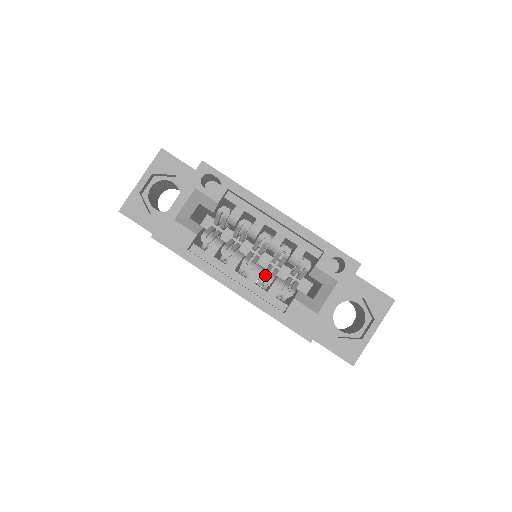
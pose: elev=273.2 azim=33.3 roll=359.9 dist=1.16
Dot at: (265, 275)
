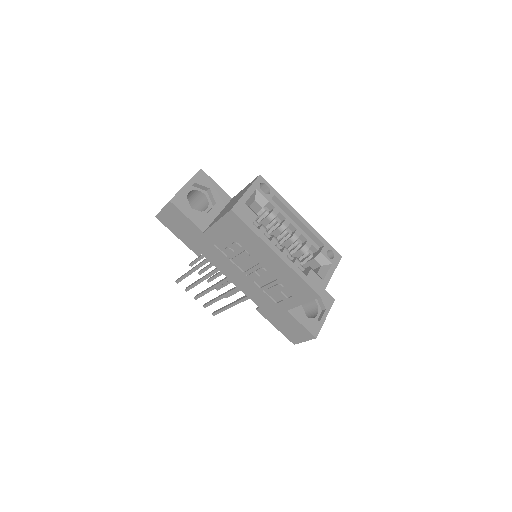
Dot at: (290, 254)
